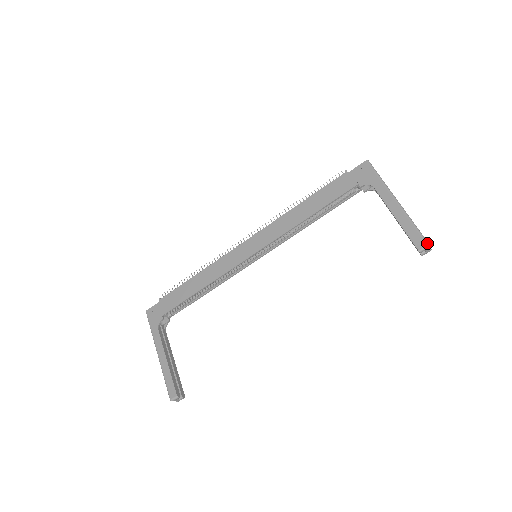
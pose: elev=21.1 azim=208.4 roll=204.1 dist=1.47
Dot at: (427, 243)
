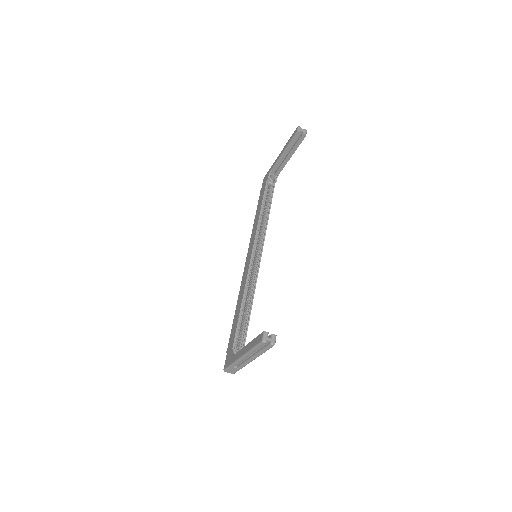
Dot at: (297, 128)
